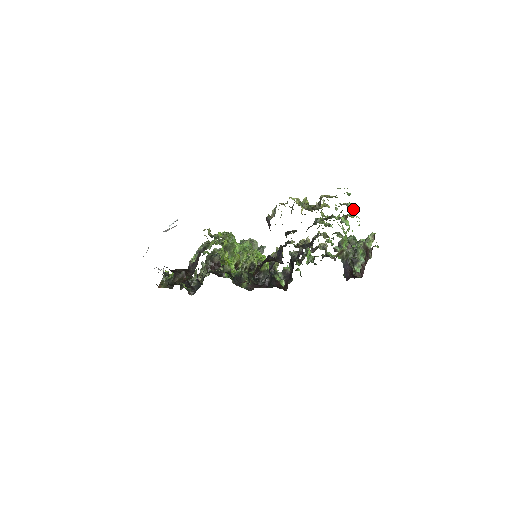
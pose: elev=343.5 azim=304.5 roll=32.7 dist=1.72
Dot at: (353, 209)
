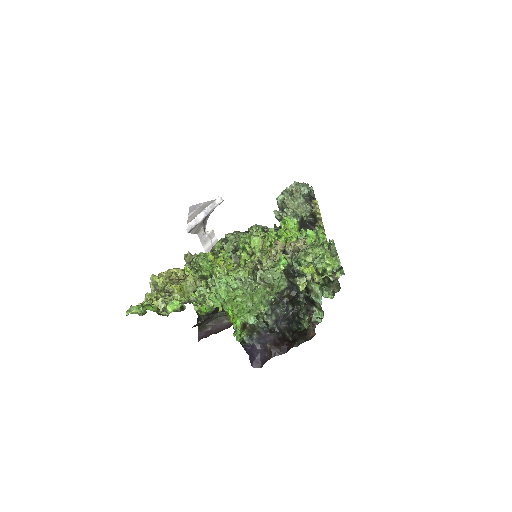
Dot at: (183, 306)
